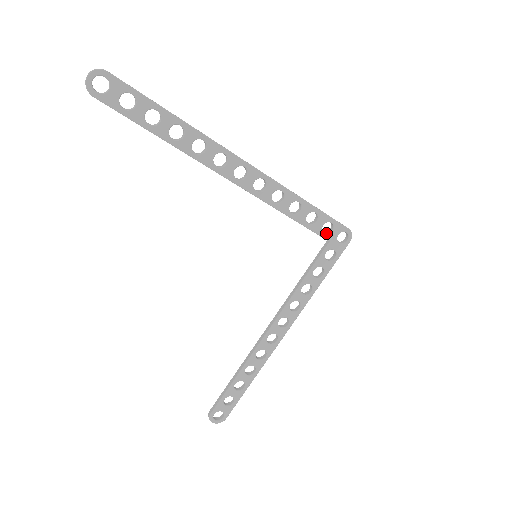
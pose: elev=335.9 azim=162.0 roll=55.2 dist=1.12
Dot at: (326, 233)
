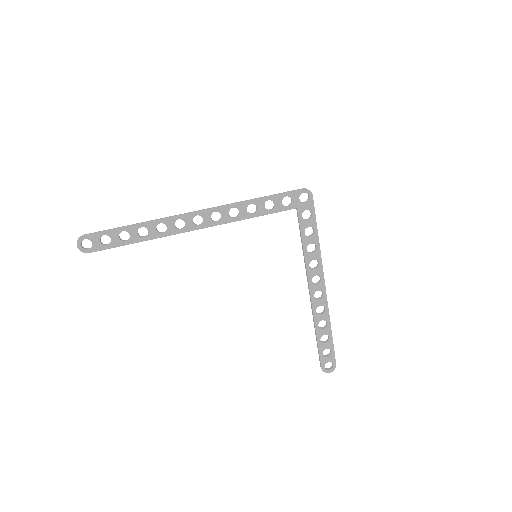
Dot at: (289, 205)
